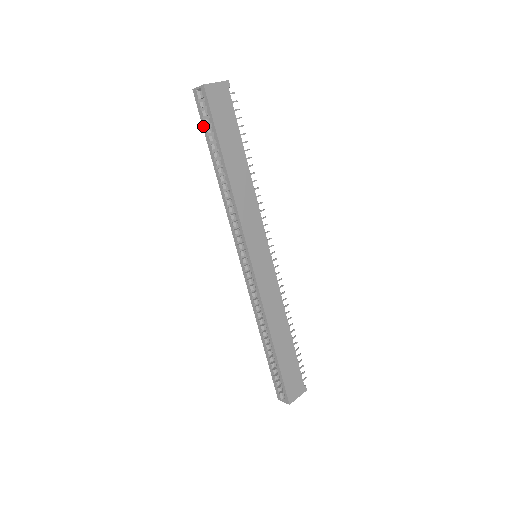
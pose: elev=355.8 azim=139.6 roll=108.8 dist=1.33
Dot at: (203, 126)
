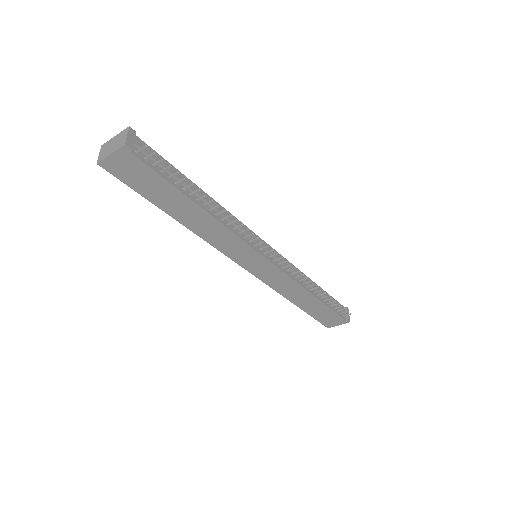
Dot at: occluded
